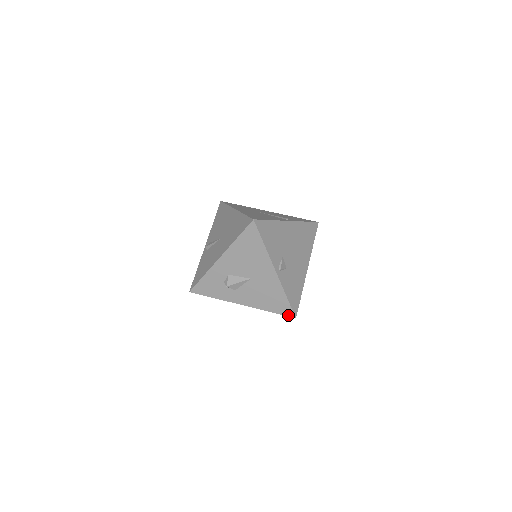
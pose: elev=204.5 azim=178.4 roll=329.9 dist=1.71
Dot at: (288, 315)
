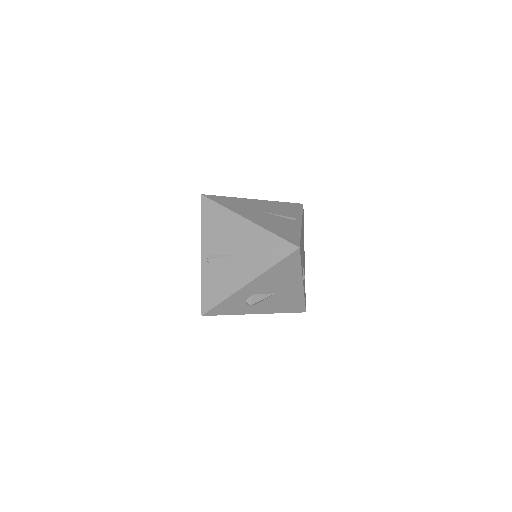
Dot at: (300, 312)
